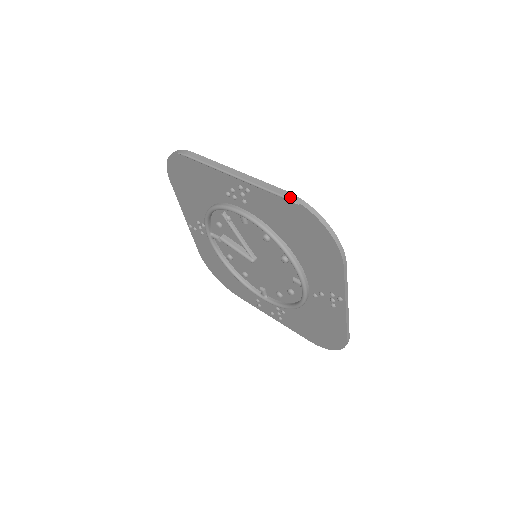
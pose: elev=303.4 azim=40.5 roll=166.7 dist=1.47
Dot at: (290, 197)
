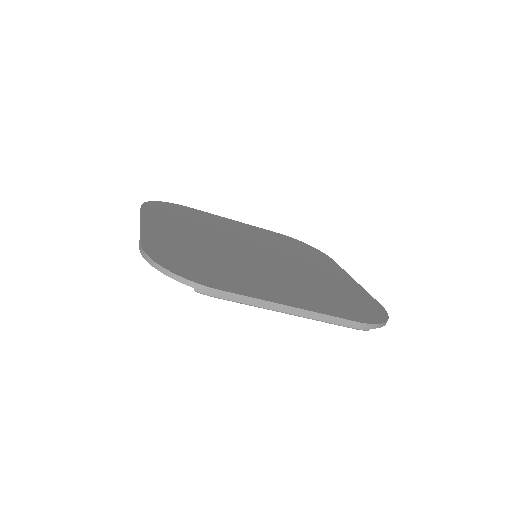
Dot at: (362, 328)
